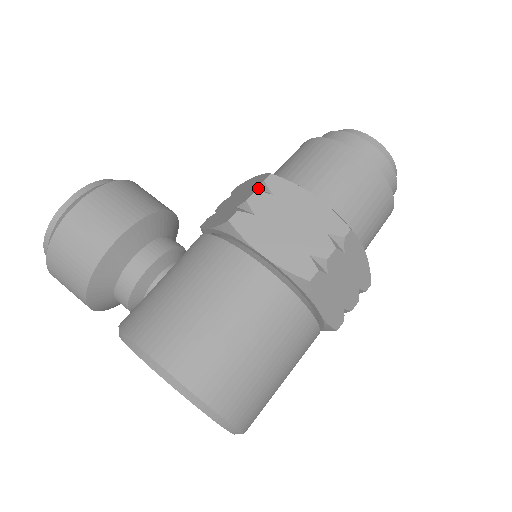
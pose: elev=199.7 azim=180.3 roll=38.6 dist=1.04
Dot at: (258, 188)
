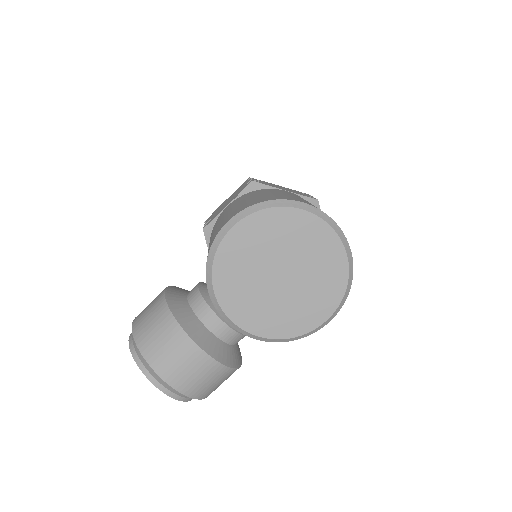
Dot at: occluded
